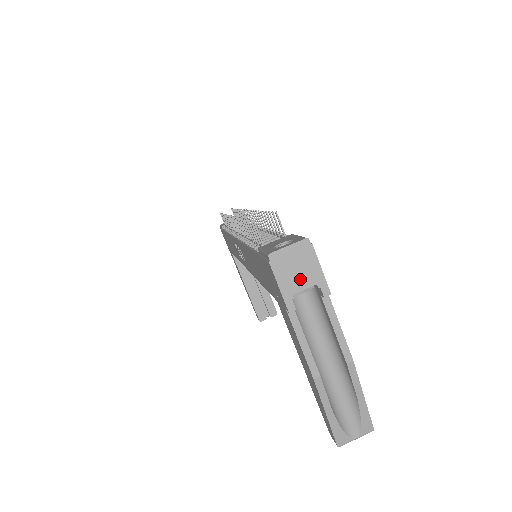
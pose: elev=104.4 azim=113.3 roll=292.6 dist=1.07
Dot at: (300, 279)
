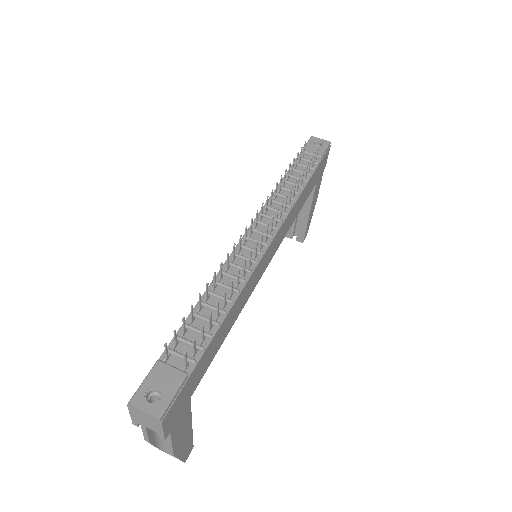
Dot at: (146, 423)
